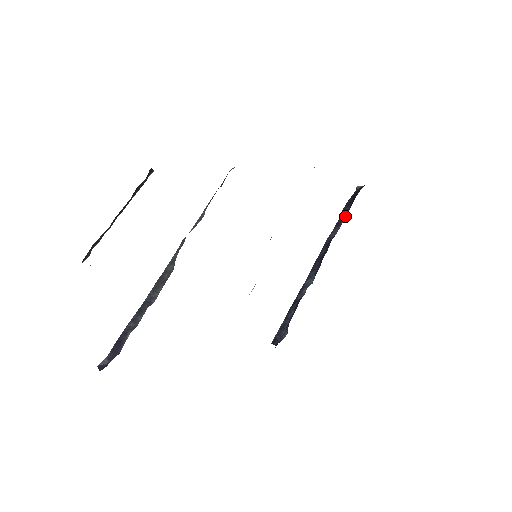
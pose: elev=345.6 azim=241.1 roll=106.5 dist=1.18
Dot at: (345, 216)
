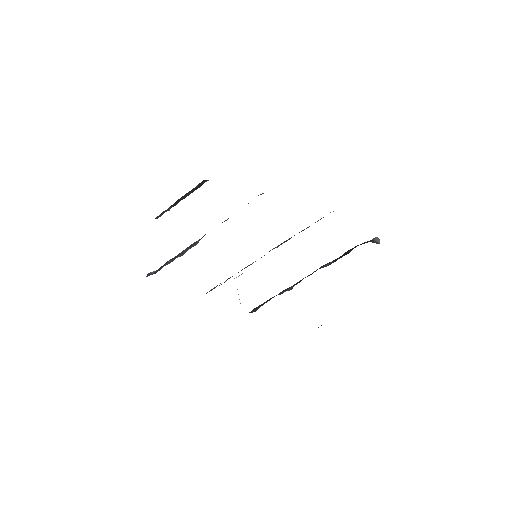
Dot at: occluded
